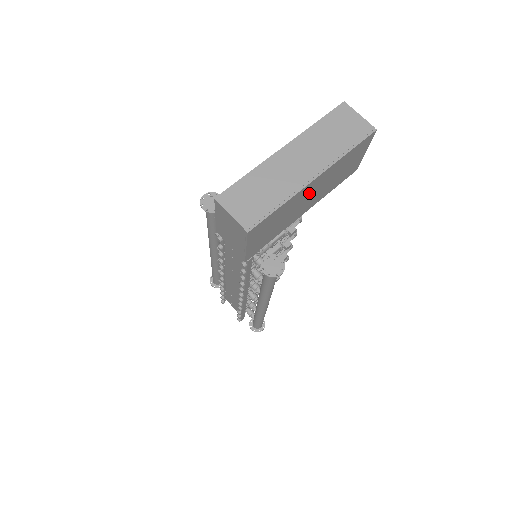
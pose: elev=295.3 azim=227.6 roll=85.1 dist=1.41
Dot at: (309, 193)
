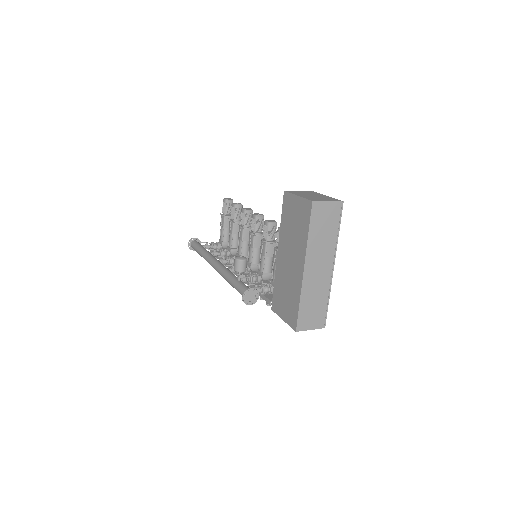
Dot at: occluded
